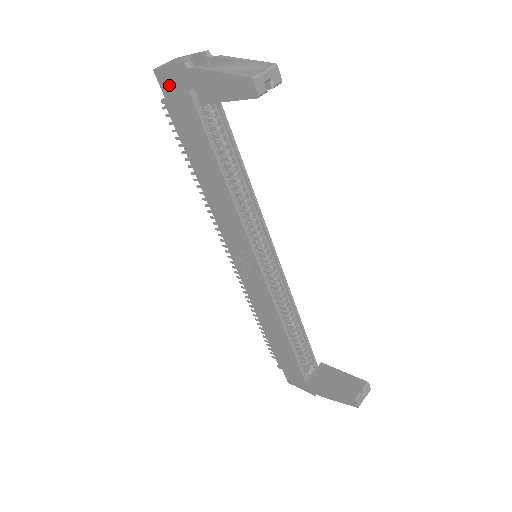
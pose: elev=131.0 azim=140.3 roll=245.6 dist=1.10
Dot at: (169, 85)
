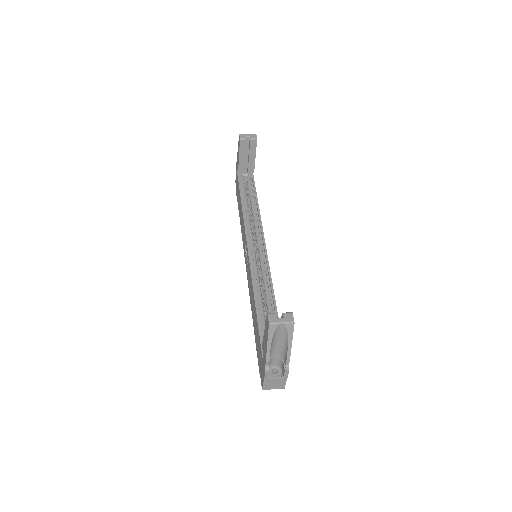
Dot at: (236, 181)
